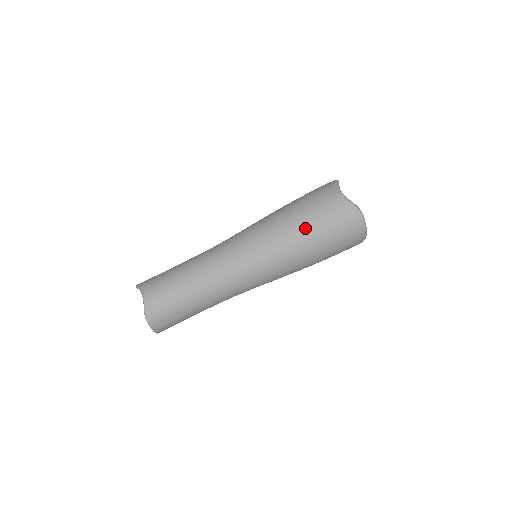
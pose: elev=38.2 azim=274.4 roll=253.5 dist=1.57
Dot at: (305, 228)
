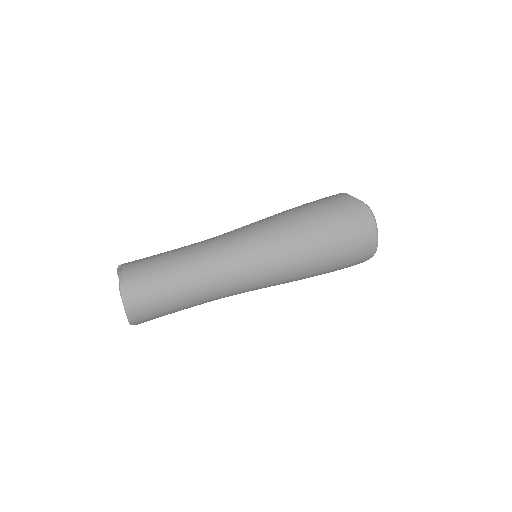
Dot at: (310, 217)
